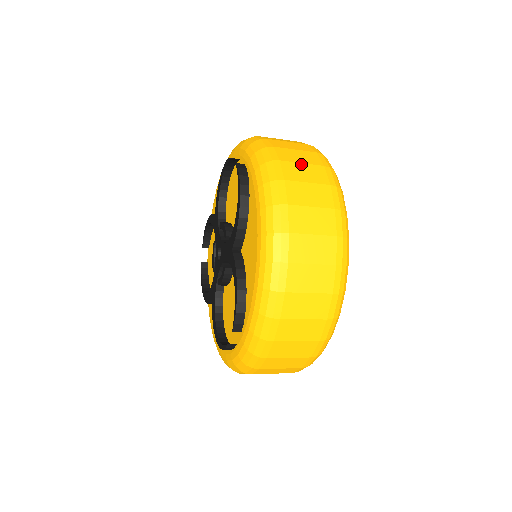
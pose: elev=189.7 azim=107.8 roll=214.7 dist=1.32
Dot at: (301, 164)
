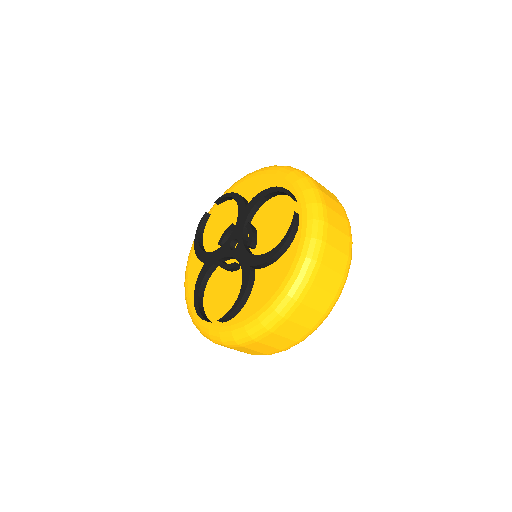
Dot at: (337, 250)
